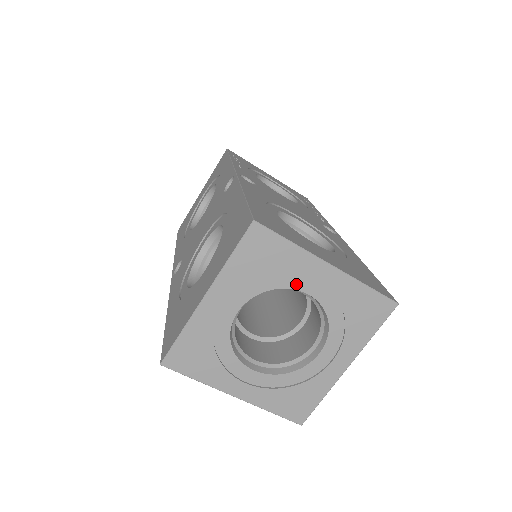
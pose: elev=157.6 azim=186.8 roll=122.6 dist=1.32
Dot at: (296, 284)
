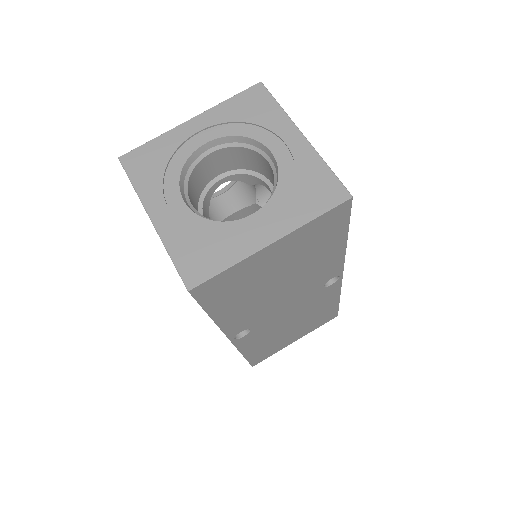
Dot at: (266, 140)
